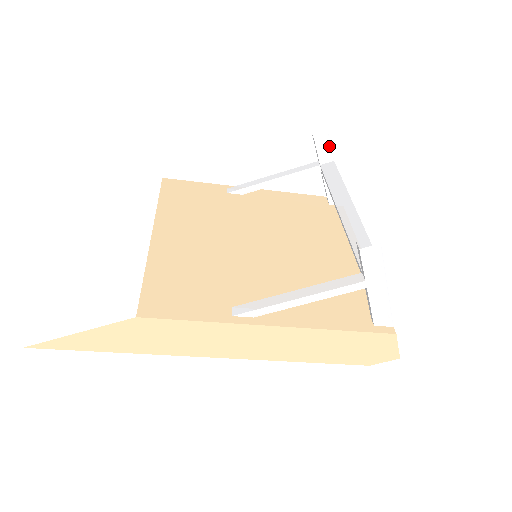
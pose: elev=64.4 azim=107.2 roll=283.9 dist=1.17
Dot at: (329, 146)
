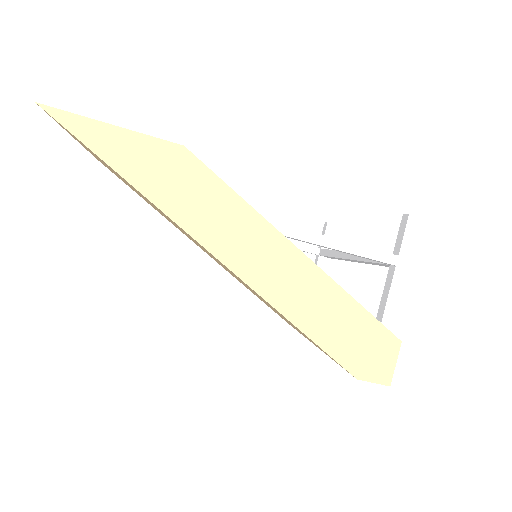
Dot at: (335, 236)
